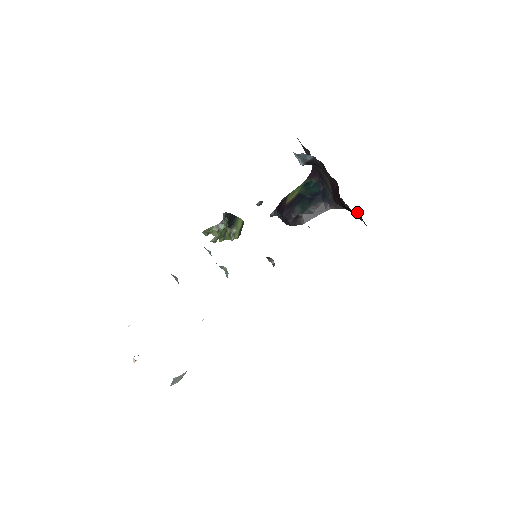
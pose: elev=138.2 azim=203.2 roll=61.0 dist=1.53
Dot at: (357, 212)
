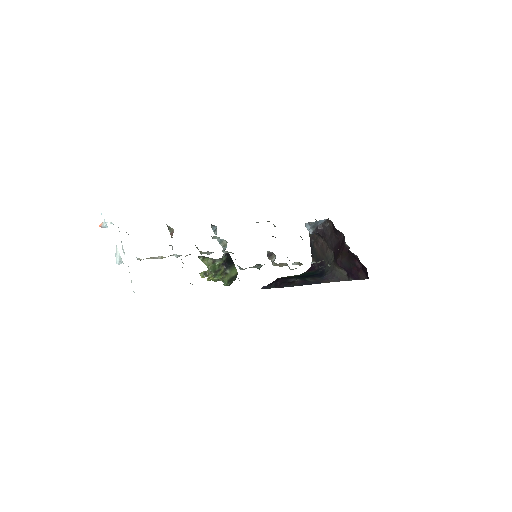
Dot at: (358, 263)
